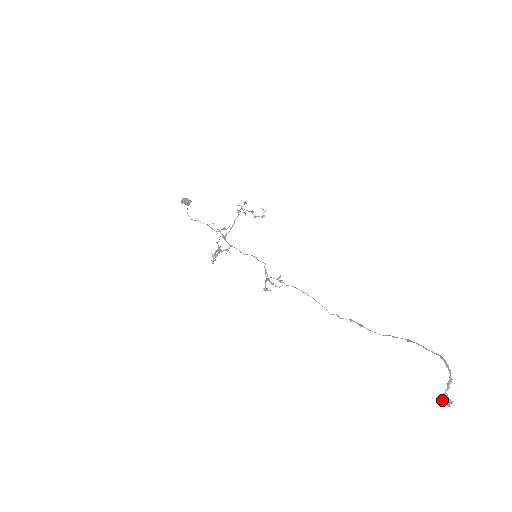
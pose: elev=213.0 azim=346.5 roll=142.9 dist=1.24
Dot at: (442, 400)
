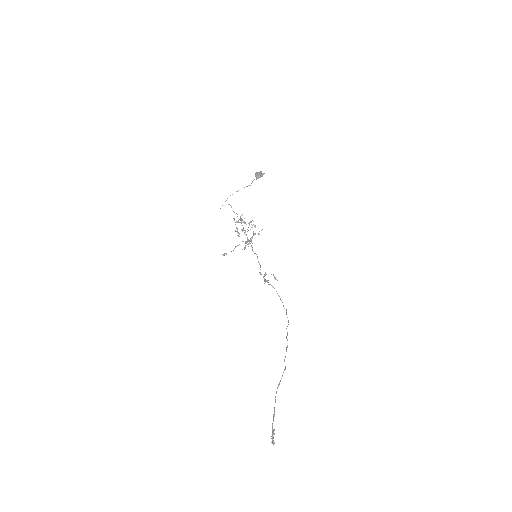
Dot at: (272, 437)
